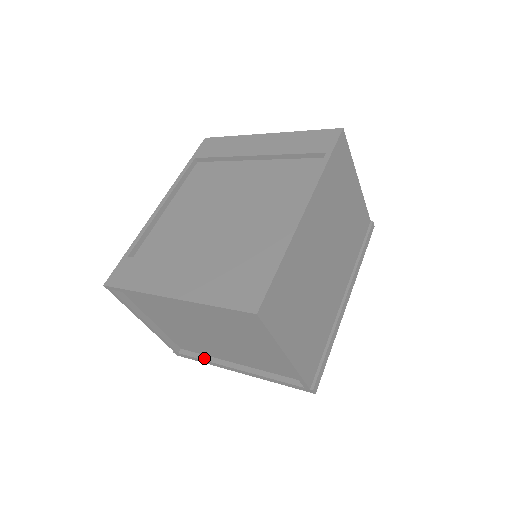
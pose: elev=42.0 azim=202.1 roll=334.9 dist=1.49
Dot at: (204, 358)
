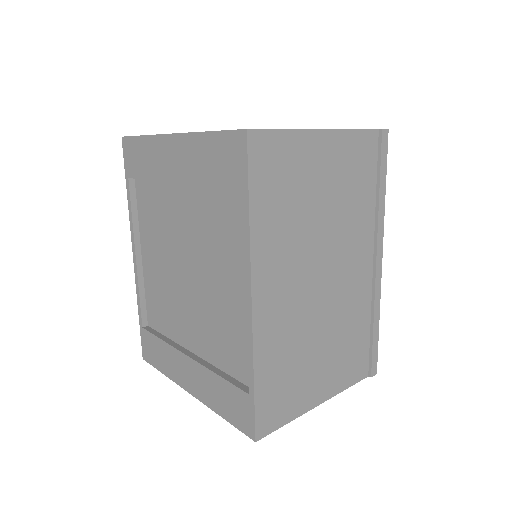
Dot at: occluded
